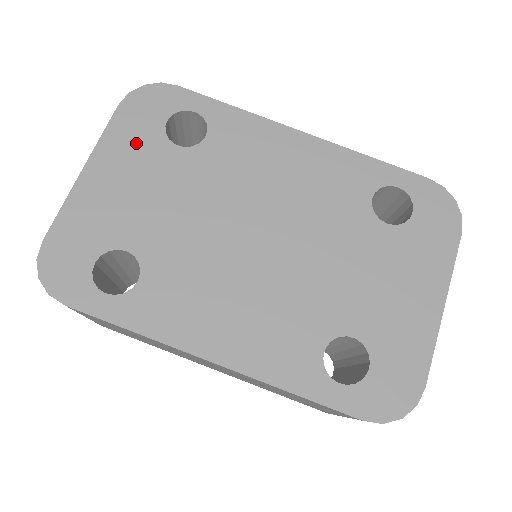
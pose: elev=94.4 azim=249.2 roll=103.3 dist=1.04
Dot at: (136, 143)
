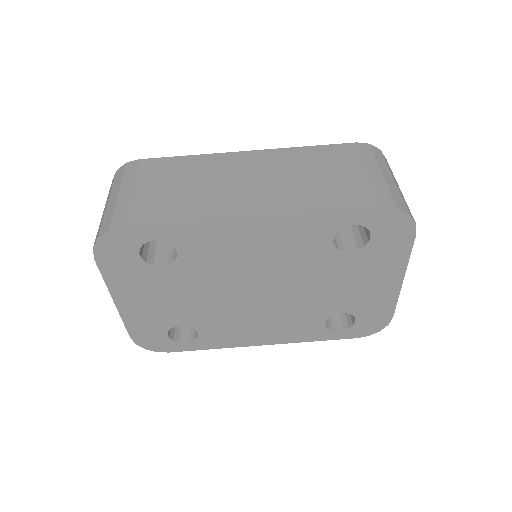
Dot at: (132, 277)
